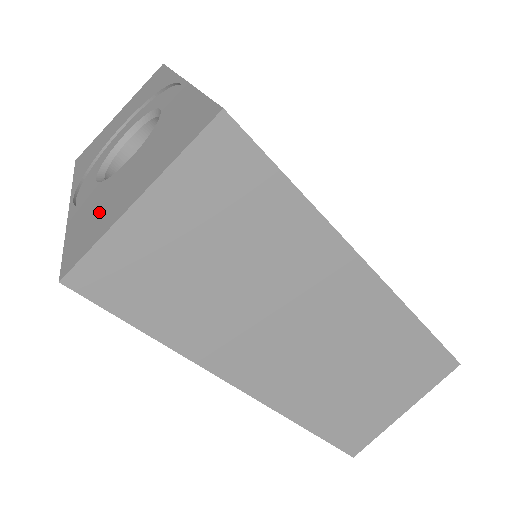
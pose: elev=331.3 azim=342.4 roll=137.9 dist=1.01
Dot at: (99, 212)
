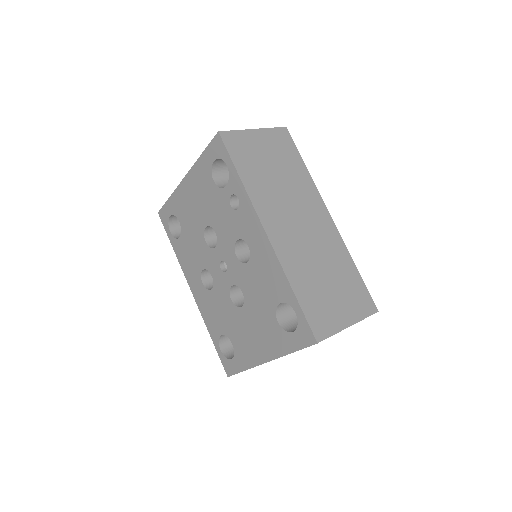
Dot at: occluded
